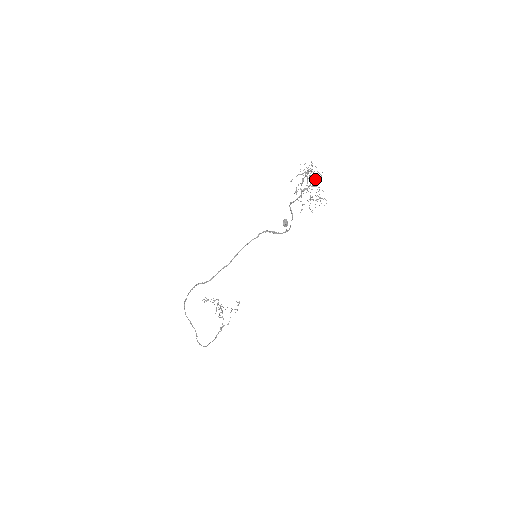
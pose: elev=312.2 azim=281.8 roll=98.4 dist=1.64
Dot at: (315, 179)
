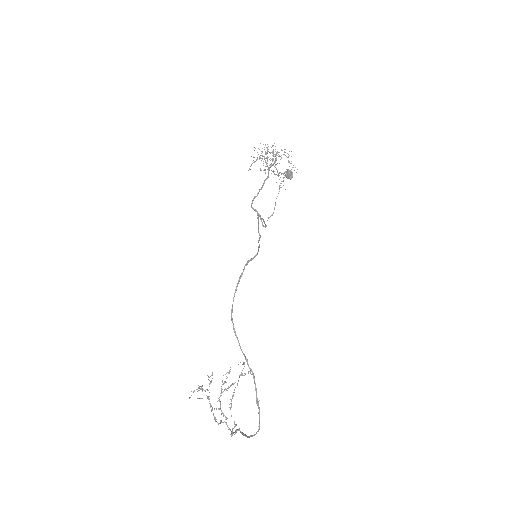
Dot at: (276, 154)
